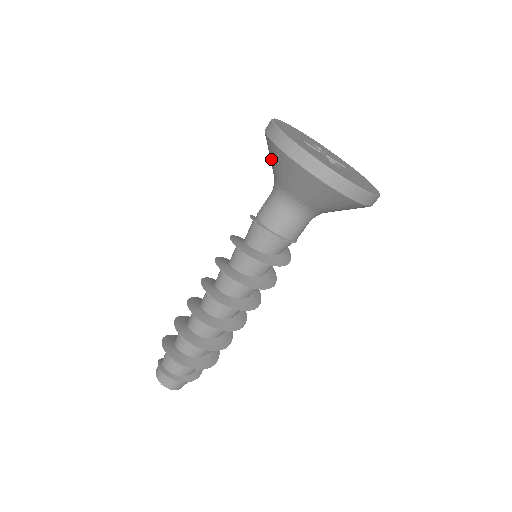
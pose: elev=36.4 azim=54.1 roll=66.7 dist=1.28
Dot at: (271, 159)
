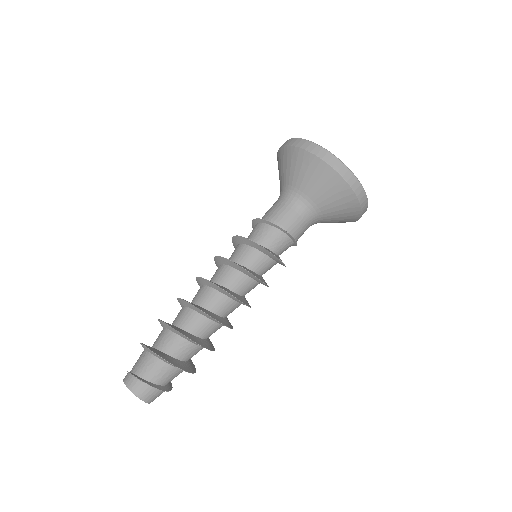
Dot at: (311, 177)
